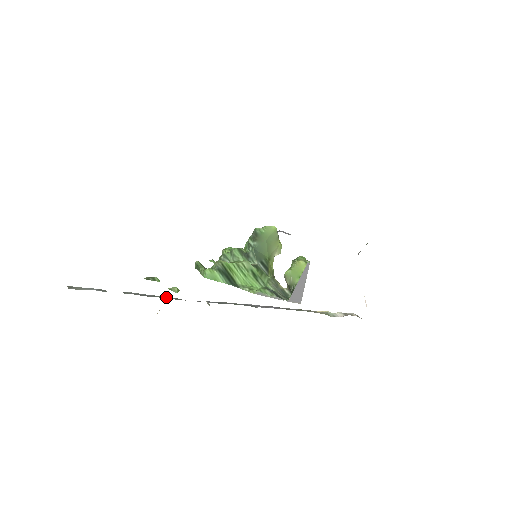
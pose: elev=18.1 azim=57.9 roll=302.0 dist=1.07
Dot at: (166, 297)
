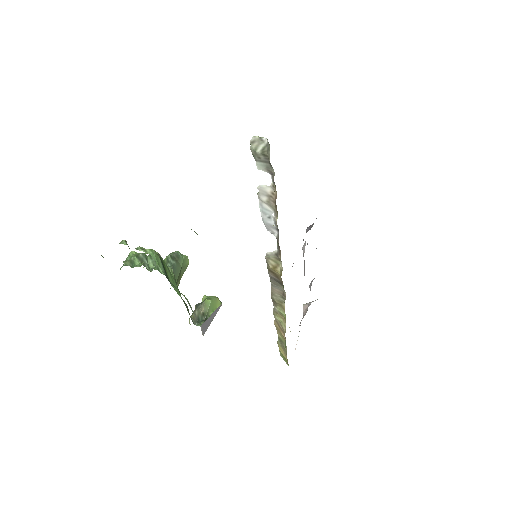
Dot at: (265, 220)
